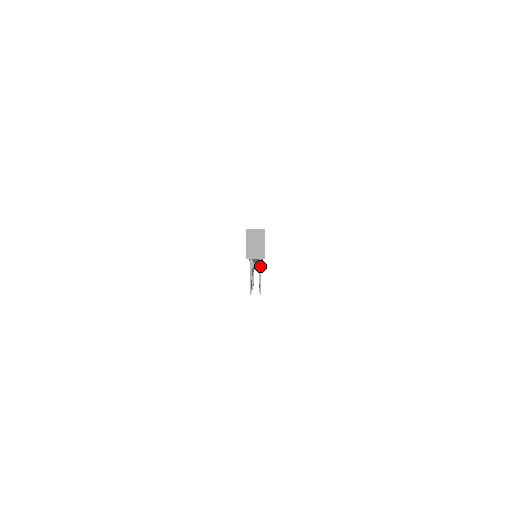
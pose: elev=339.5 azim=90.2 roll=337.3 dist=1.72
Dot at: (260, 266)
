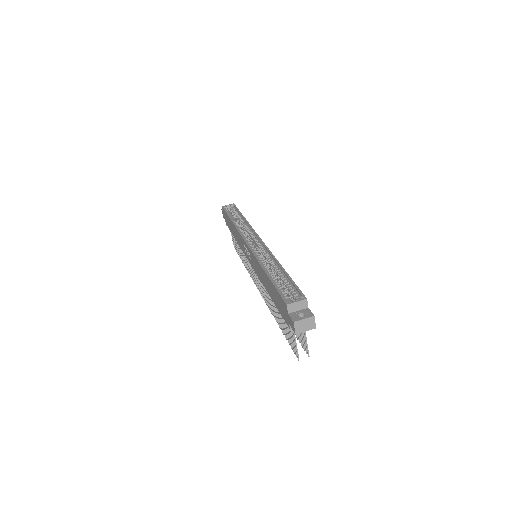
Dot at: occluded
